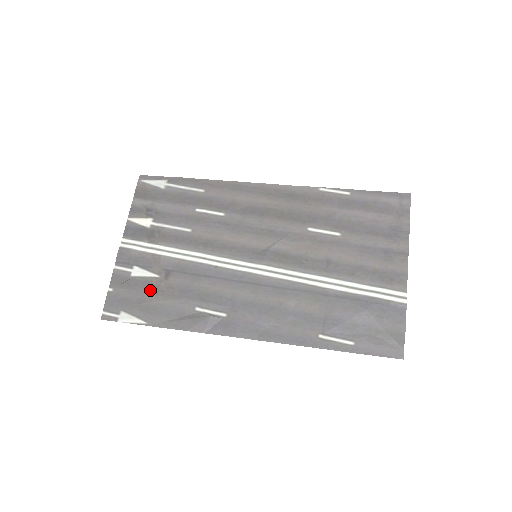
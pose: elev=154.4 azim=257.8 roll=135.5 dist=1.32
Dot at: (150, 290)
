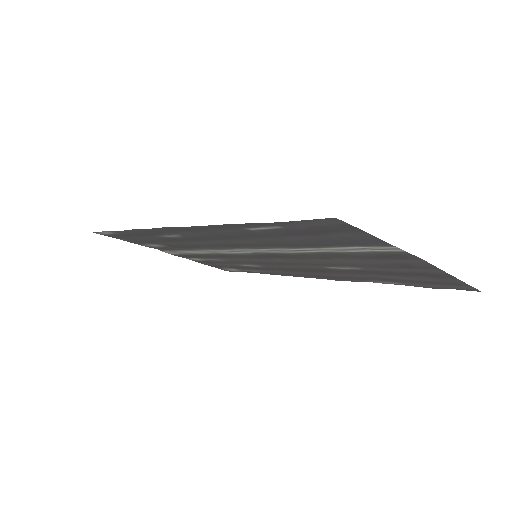
Dot at: (146, 241)
